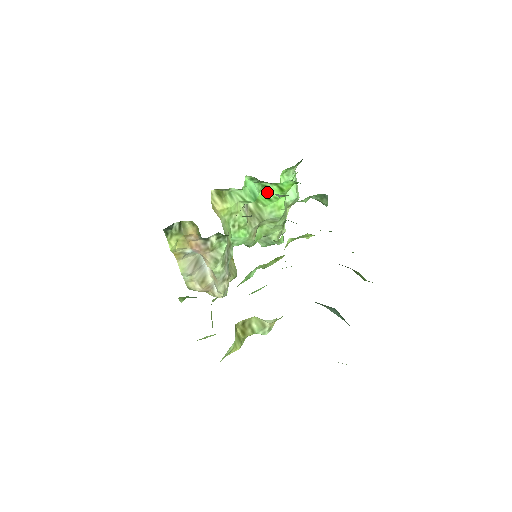
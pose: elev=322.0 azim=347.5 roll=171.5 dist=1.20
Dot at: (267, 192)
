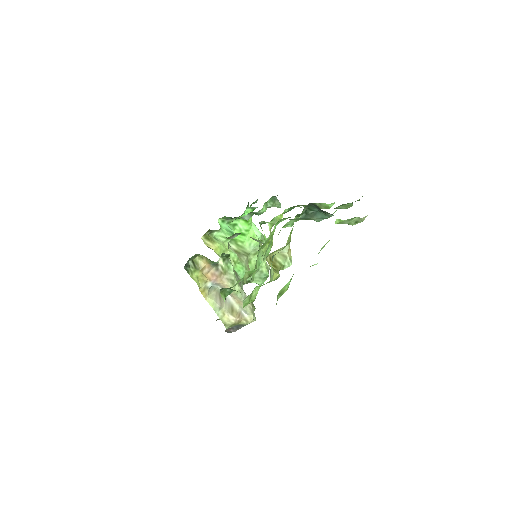
Dot at: (238, 229)
